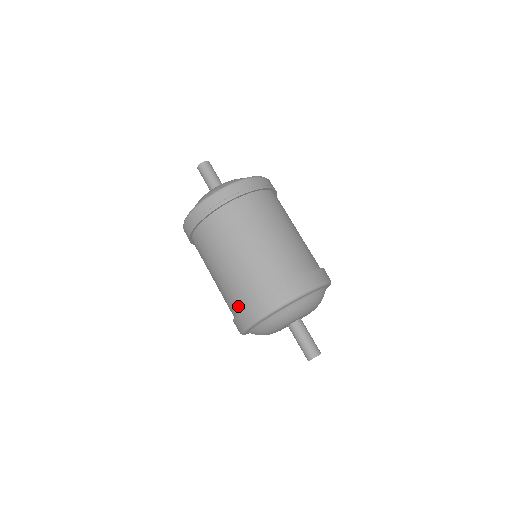
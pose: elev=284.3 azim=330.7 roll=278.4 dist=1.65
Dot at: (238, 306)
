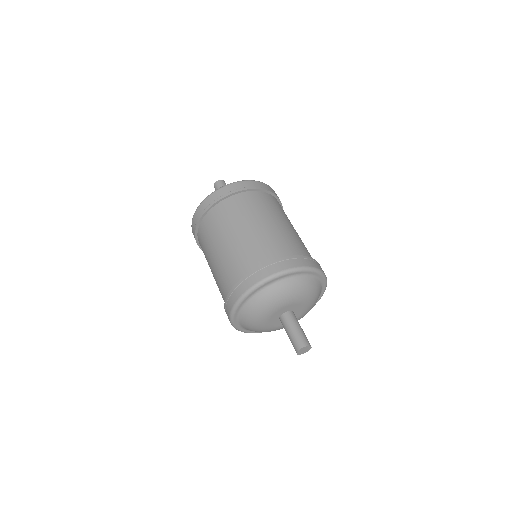
Dot at: (263, 259)
